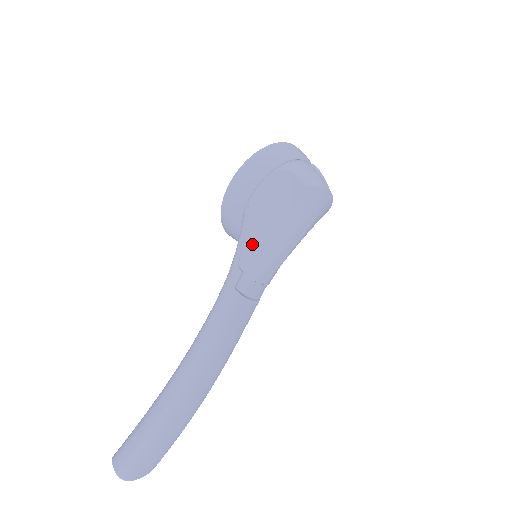
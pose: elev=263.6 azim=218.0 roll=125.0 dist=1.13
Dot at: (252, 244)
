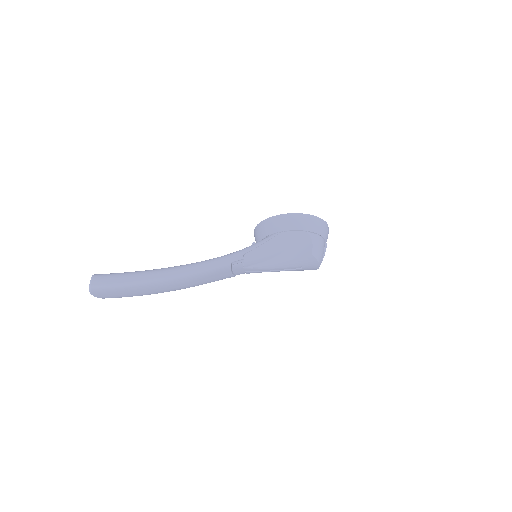
Dot at: (261, 252)
